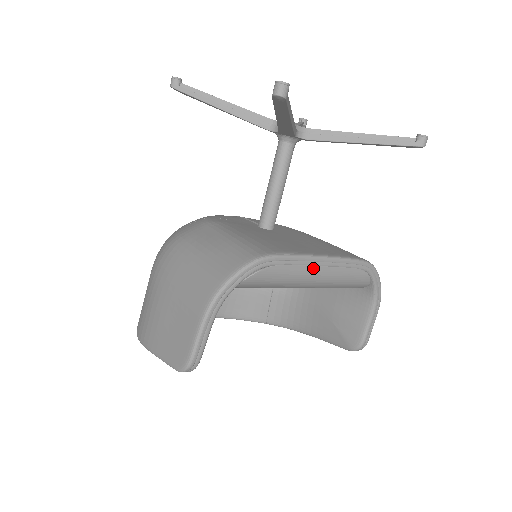
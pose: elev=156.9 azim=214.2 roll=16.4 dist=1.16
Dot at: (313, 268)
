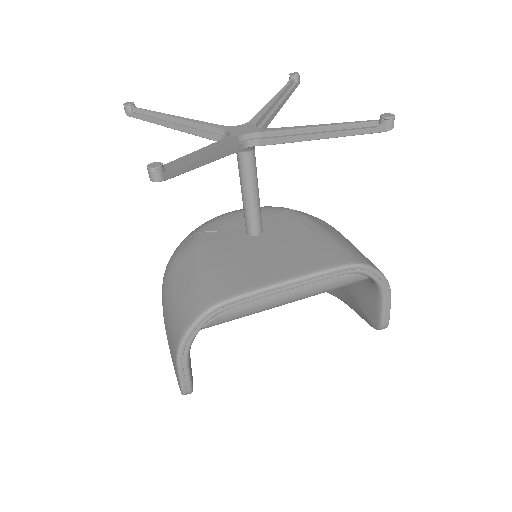
Dot at: (279, 295)
